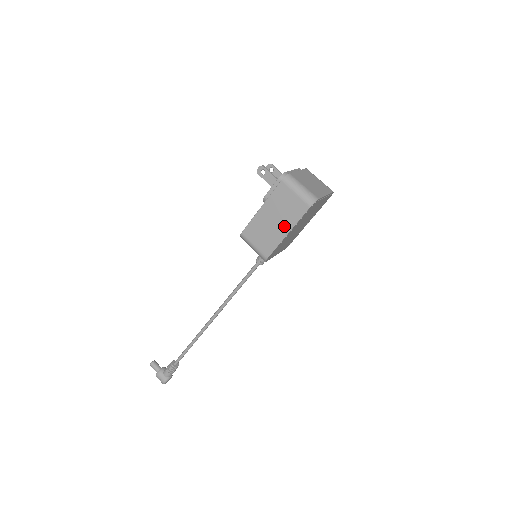
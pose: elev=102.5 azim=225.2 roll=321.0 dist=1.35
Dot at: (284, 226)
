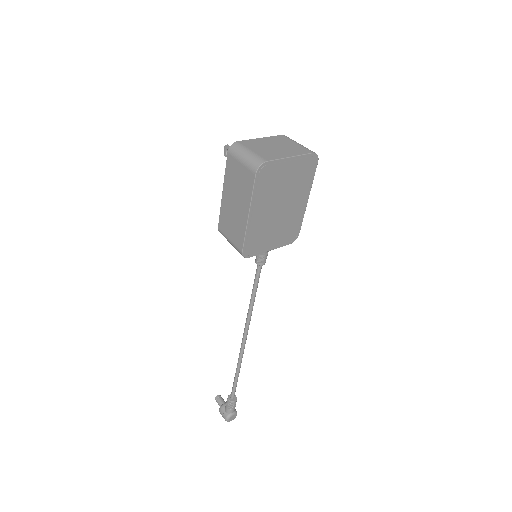
Dot at: (243, 207)
